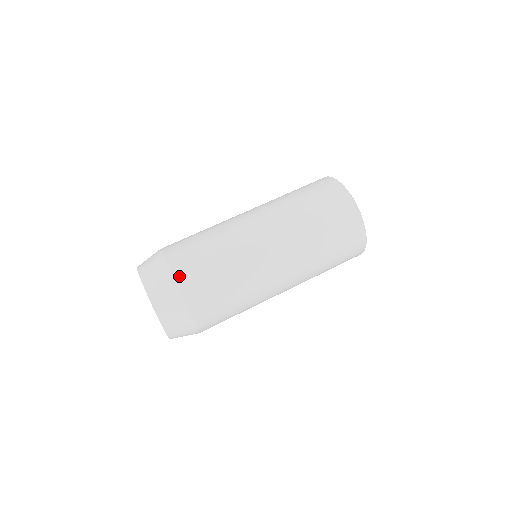
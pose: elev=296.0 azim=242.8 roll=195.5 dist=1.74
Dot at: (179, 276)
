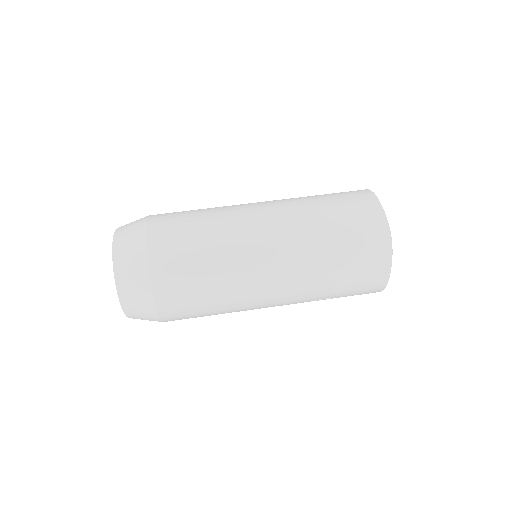
Dot at: (153, 218)
